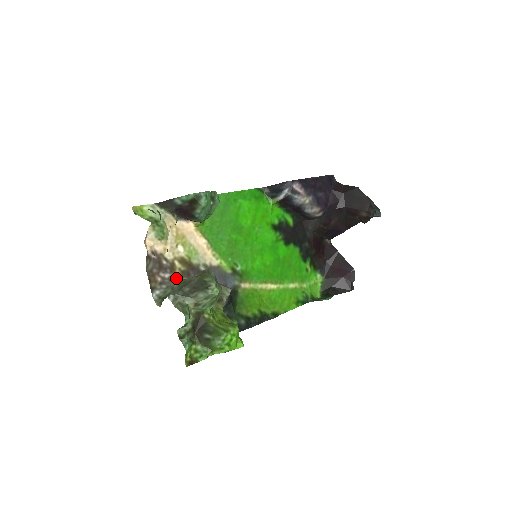
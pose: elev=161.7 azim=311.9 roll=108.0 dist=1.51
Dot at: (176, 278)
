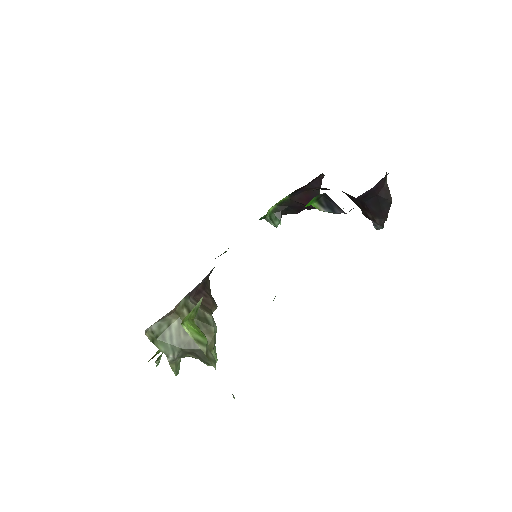
Dot at: (176, 309)
